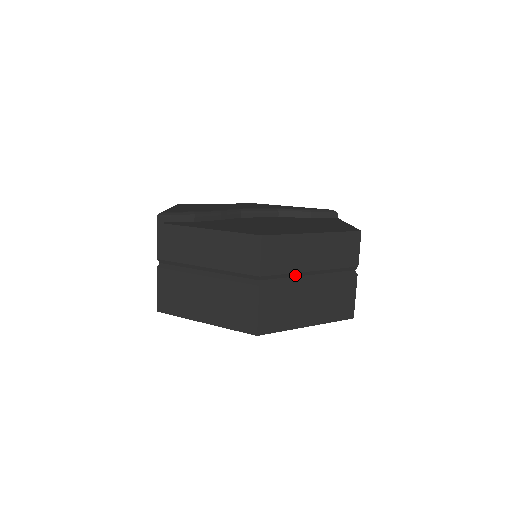
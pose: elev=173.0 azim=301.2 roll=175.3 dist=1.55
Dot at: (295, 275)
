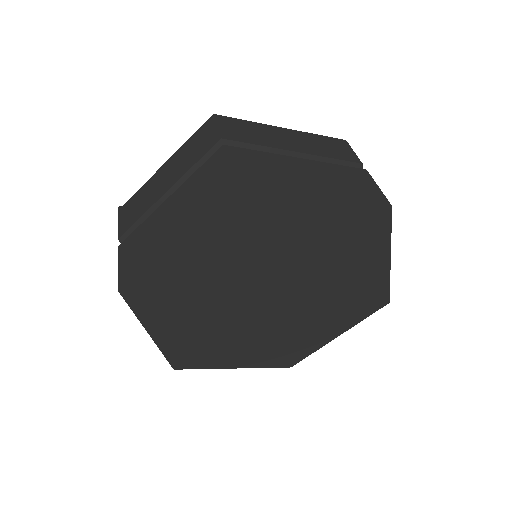
Dot at: (273, 152)
